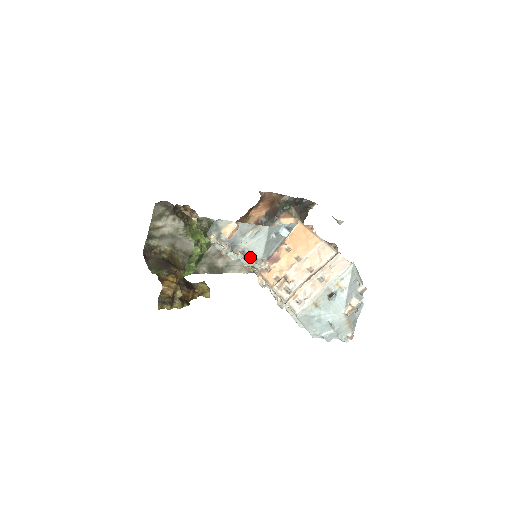
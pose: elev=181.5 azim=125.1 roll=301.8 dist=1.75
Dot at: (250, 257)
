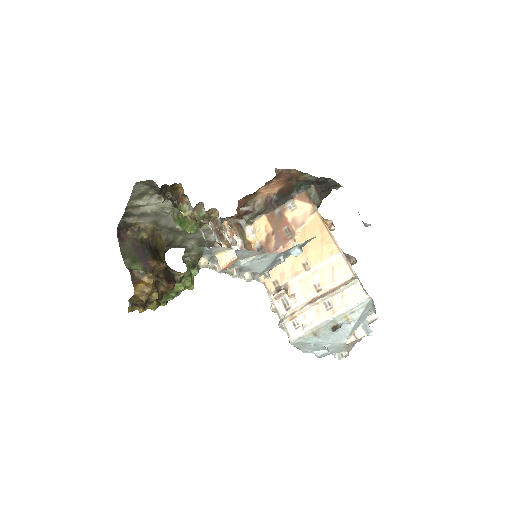
Dot at: (248, 272)
